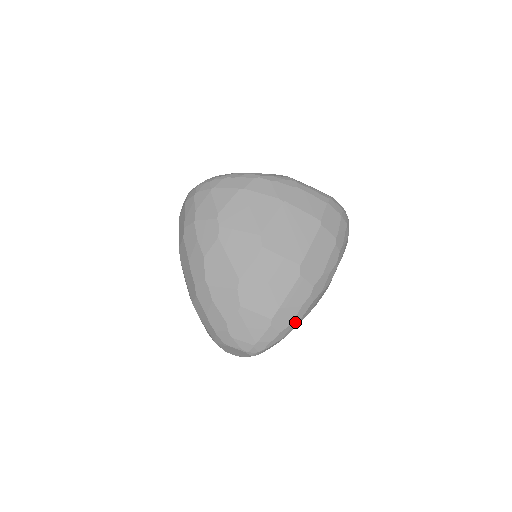
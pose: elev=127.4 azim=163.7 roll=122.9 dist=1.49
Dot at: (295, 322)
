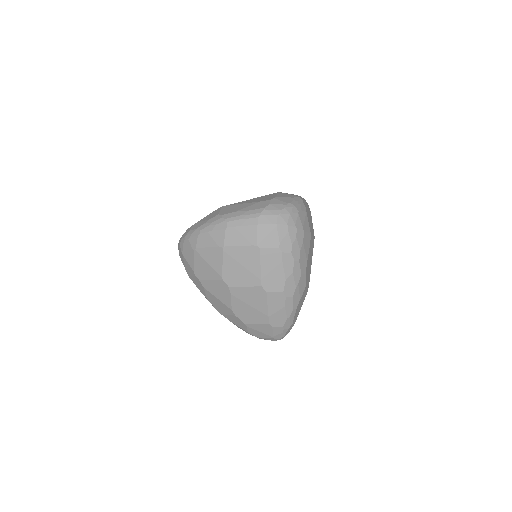
Dot at: (289, 315)
